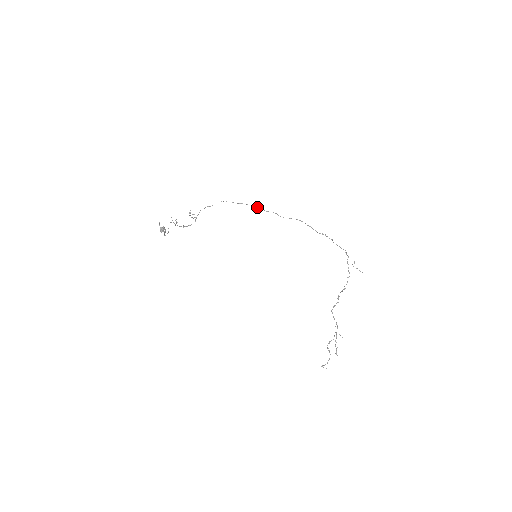
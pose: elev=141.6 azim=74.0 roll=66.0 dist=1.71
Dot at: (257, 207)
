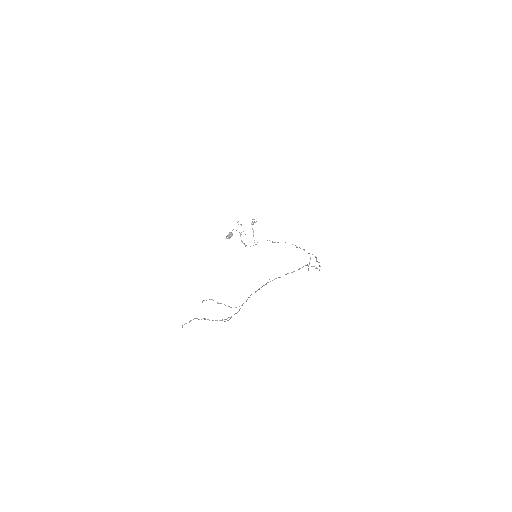
Dot at: occluded
